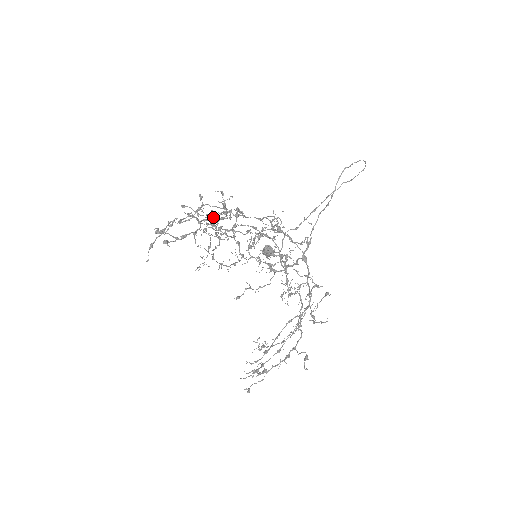
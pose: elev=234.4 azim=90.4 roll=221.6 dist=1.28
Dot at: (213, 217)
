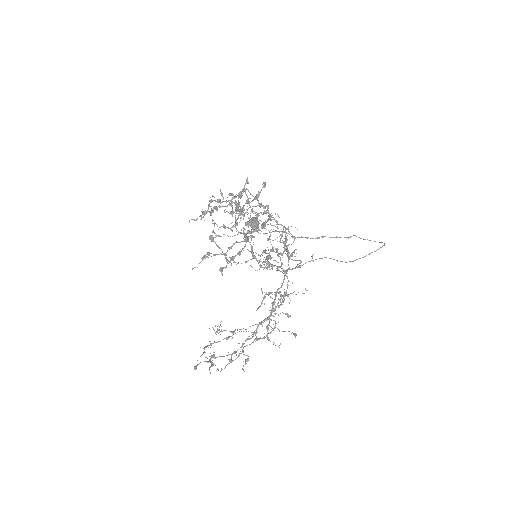
Dot at: (255, 231)
